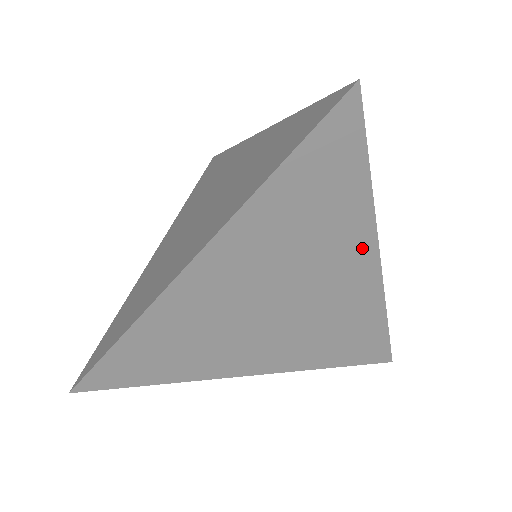
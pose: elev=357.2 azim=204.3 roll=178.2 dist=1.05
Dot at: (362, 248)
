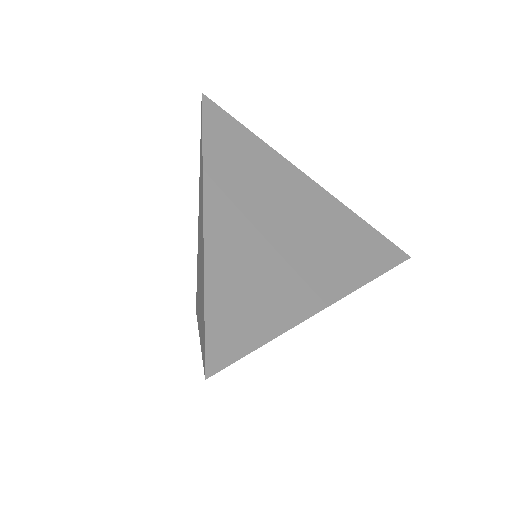
Dot at: (291, 173)
